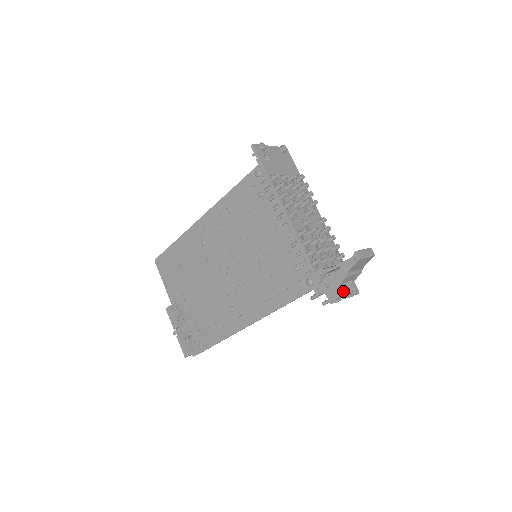
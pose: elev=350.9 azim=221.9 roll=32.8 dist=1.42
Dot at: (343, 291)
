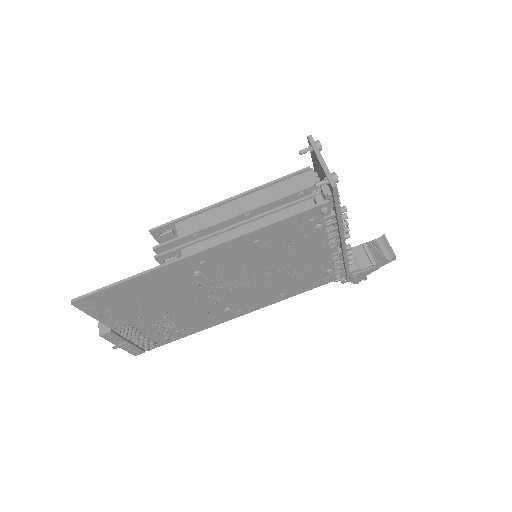
Dot at: occluded
